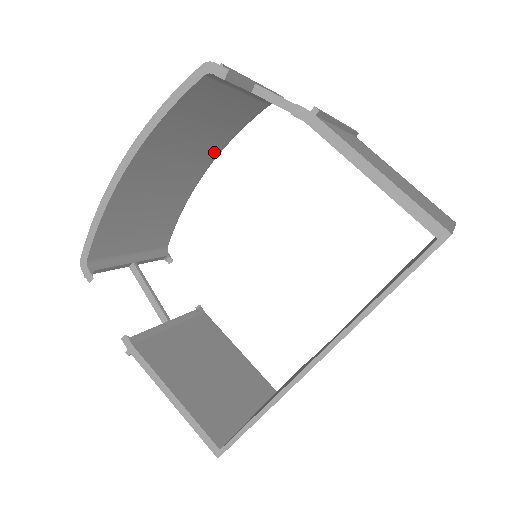
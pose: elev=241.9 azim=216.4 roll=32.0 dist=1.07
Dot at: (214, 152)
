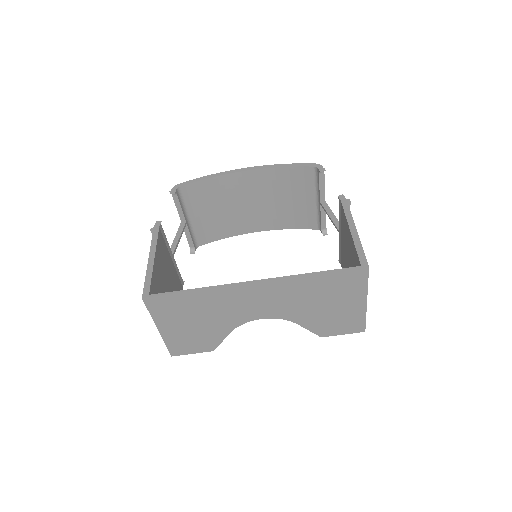
Dot at: (272, 225)
